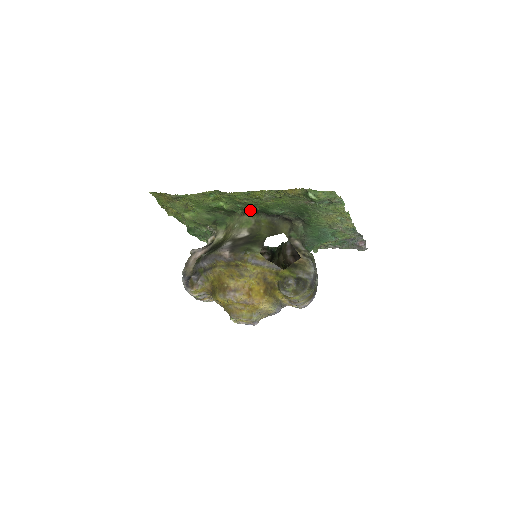
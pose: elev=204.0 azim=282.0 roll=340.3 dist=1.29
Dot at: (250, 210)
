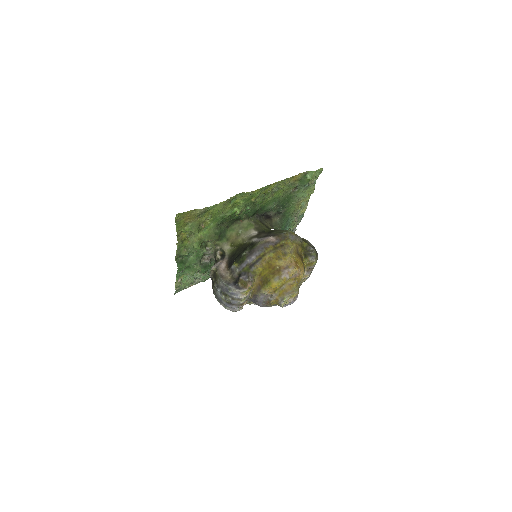
Dot at: (253, 211)
